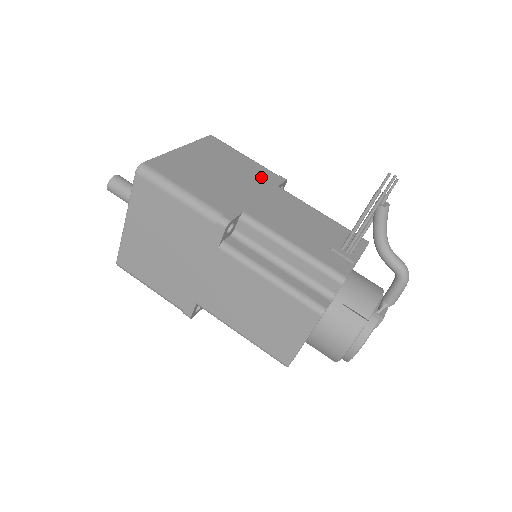
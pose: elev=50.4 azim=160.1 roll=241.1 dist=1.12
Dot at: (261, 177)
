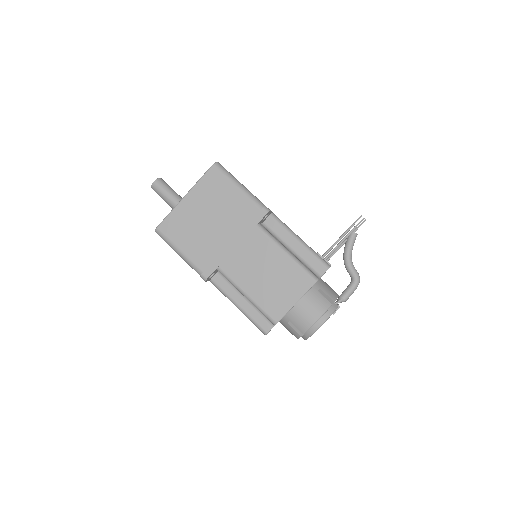
Dot at: occluded
